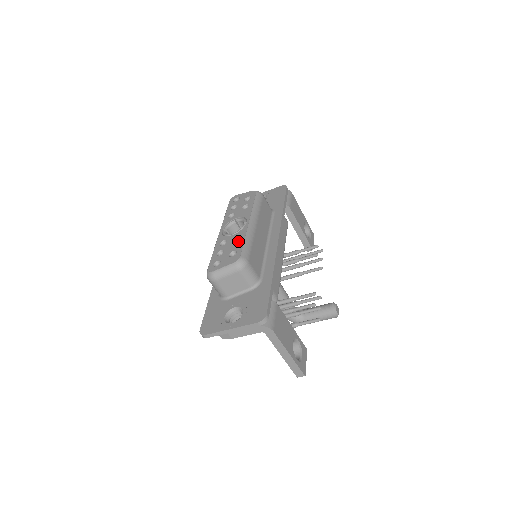
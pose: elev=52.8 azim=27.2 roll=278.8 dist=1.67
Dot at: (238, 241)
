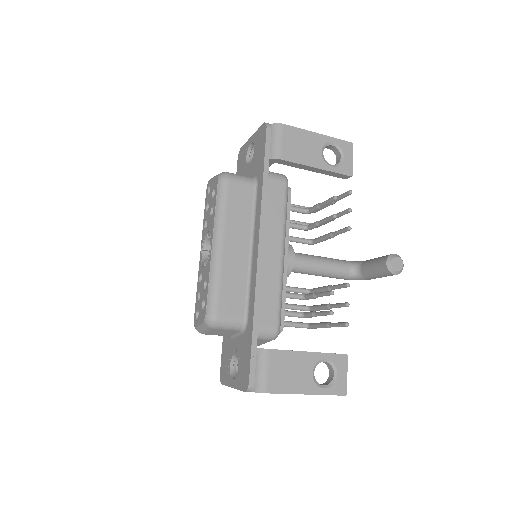
Dot at: (206, 281)
